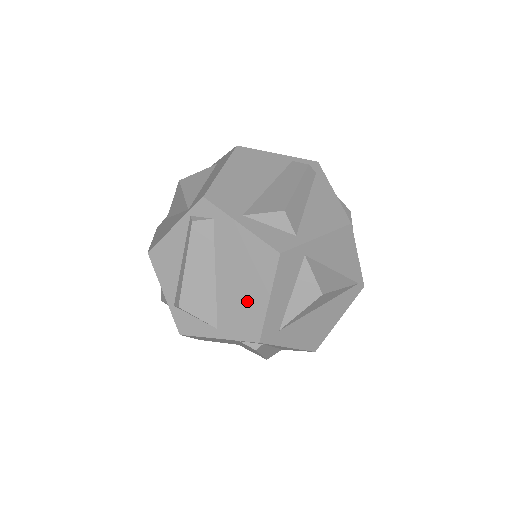
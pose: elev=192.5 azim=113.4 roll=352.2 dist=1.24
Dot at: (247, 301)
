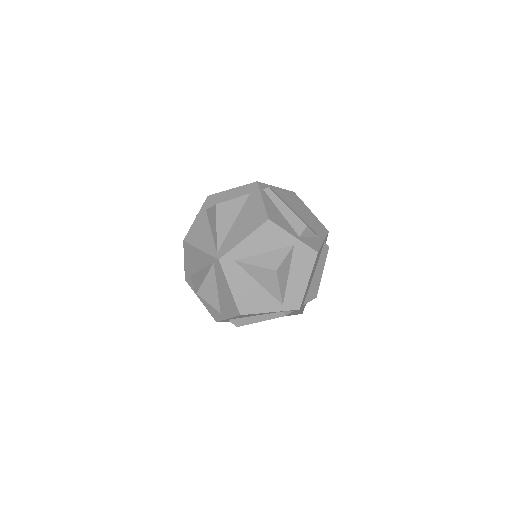
Dot at: occluded
